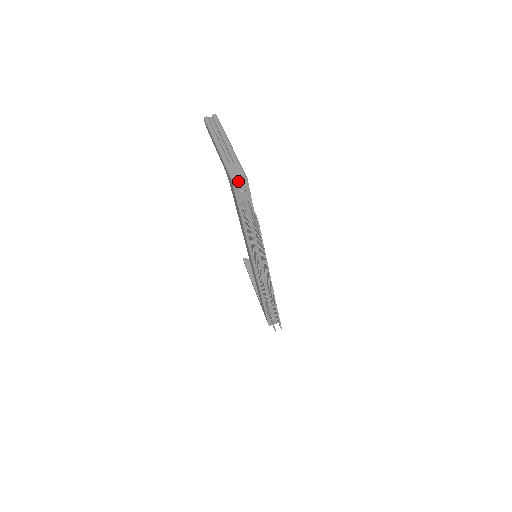
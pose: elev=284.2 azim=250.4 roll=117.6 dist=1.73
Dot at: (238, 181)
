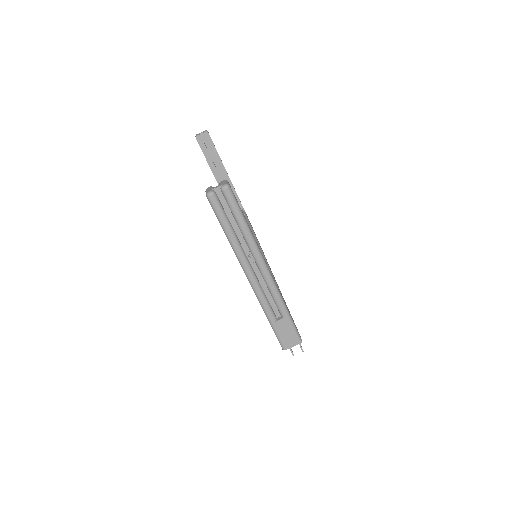
Dot at: (290, 345)
